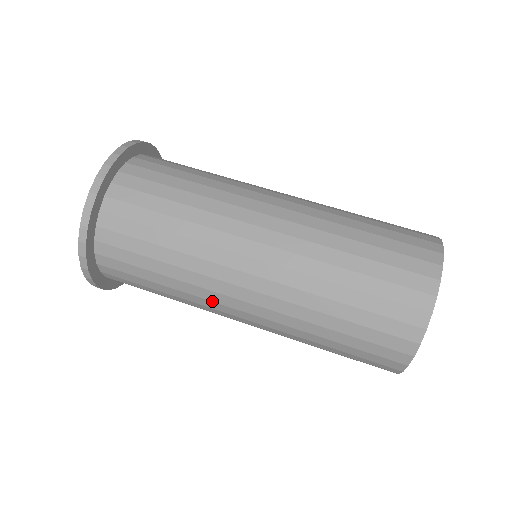
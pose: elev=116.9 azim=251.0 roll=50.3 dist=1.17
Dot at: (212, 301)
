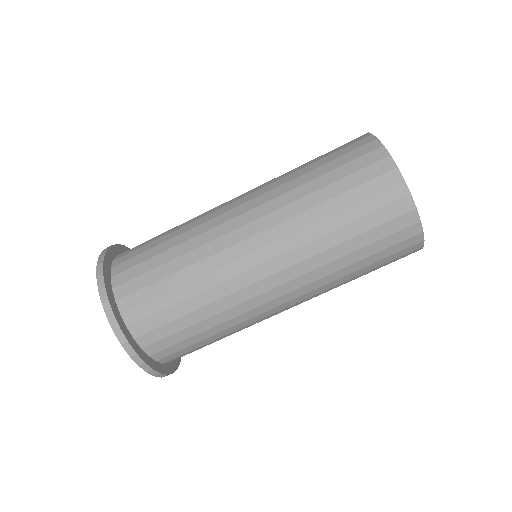
Dot at: occluded
